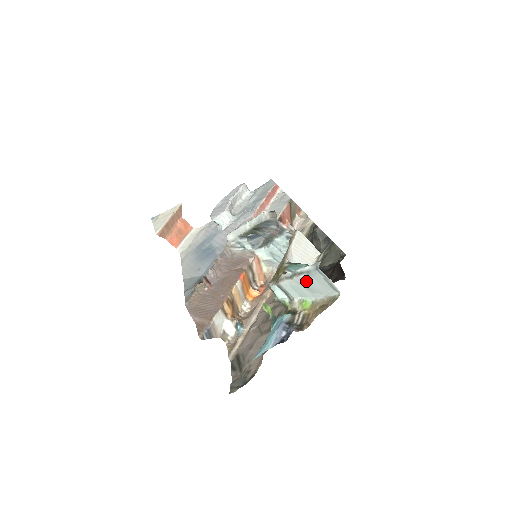
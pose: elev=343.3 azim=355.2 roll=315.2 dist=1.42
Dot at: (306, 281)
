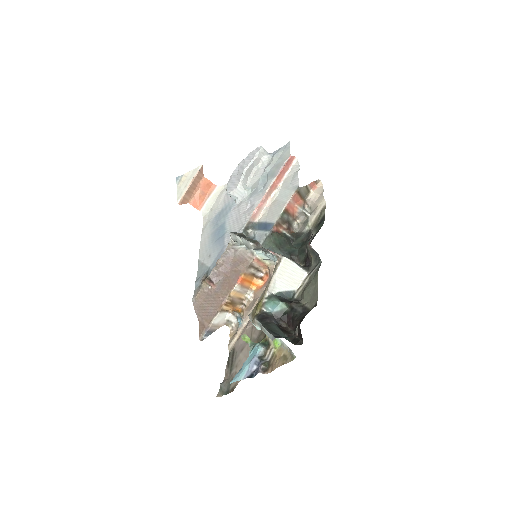
Dot at: occluded
